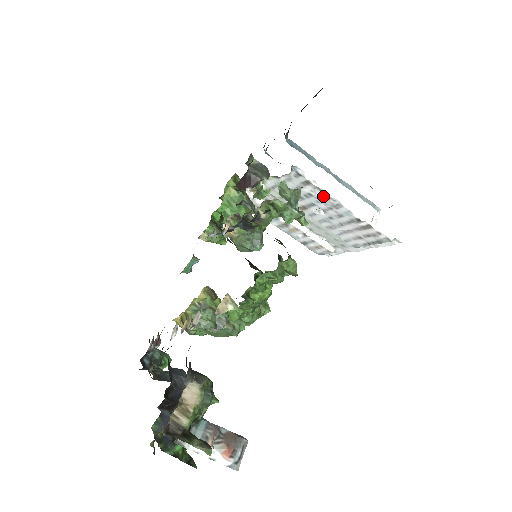
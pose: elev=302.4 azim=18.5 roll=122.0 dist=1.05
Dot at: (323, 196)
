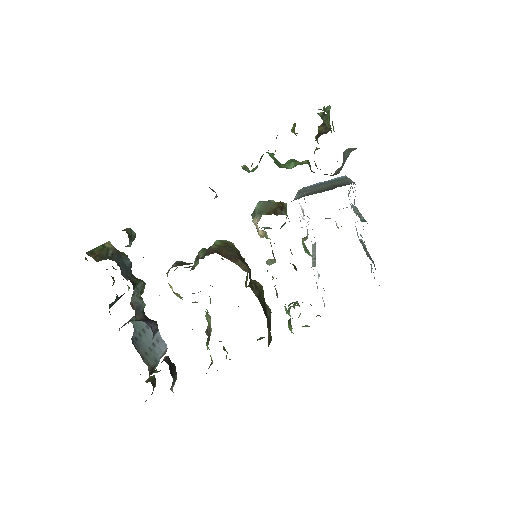
Dot at: occluded
